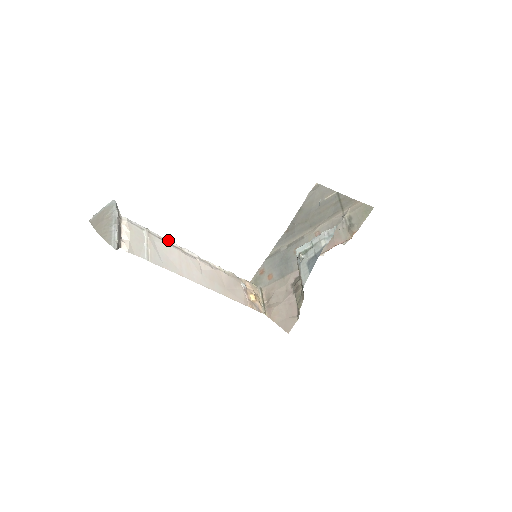
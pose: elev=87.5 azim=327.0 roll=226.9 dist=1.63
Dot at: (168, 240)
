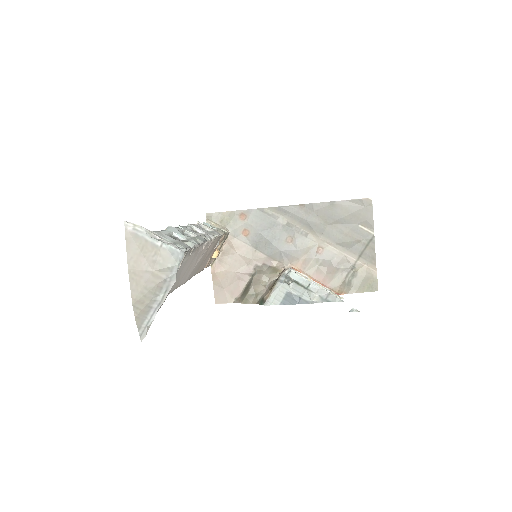
Dot at: (195, 245)
